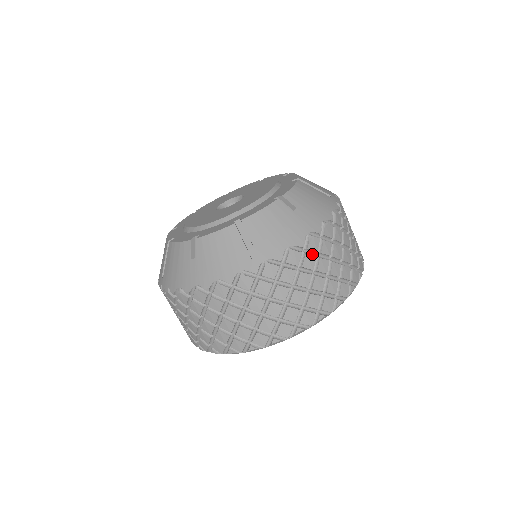
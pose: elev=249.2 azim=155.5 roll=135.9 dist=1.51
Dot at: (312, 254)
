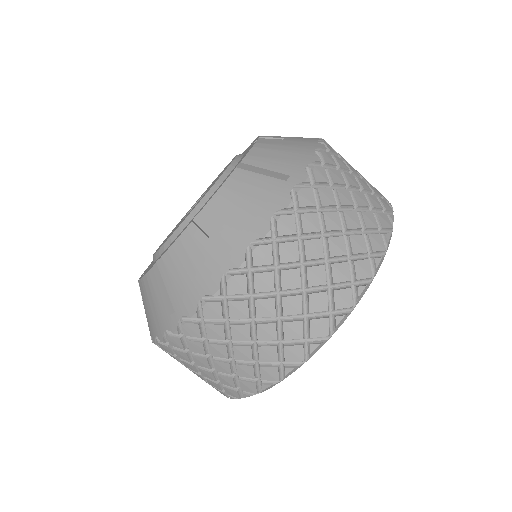
Dot at: (243, 296)
